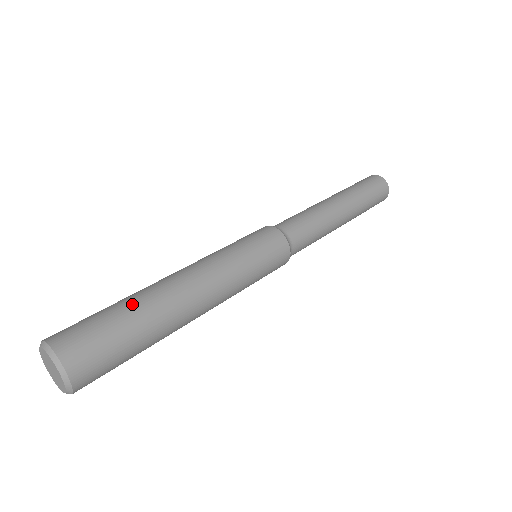
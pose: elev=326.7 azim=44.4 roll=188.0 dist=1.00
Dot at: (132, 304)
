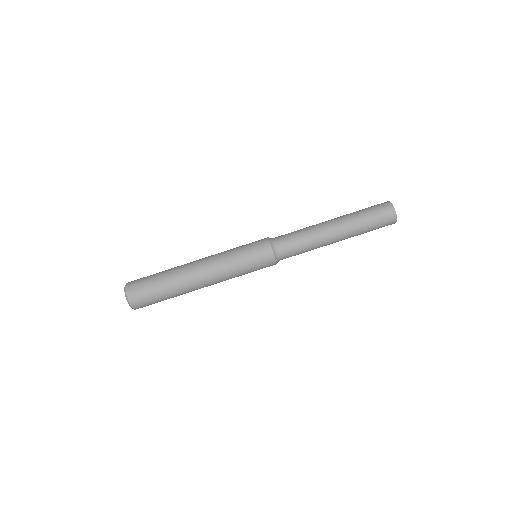
Dot at: occluded
